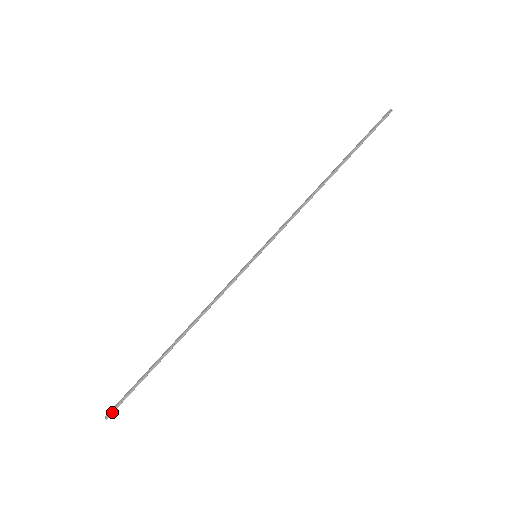
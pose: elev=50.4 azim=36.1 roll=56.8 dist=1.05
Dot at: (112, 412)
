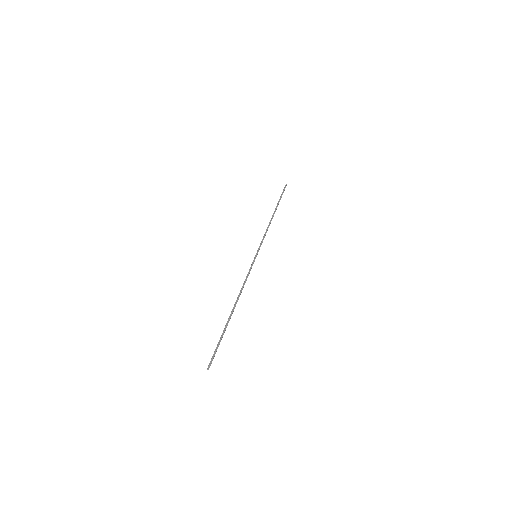
Dot at: (210, 363)
